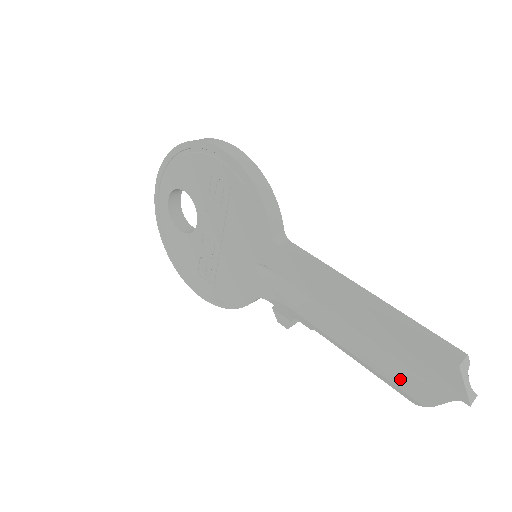
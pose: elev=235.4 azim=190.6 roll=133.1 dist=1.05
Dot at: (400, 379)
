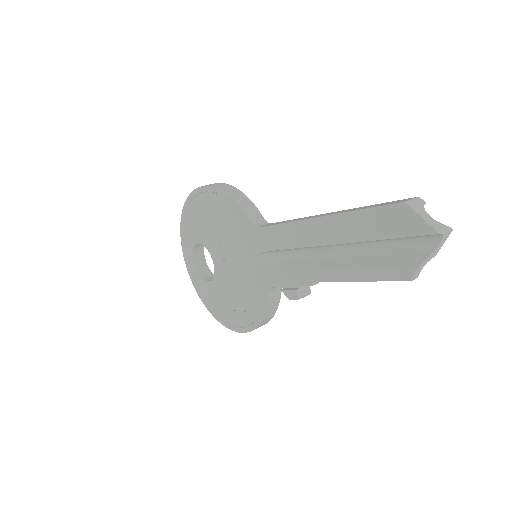
Dot at: (384, 265)
